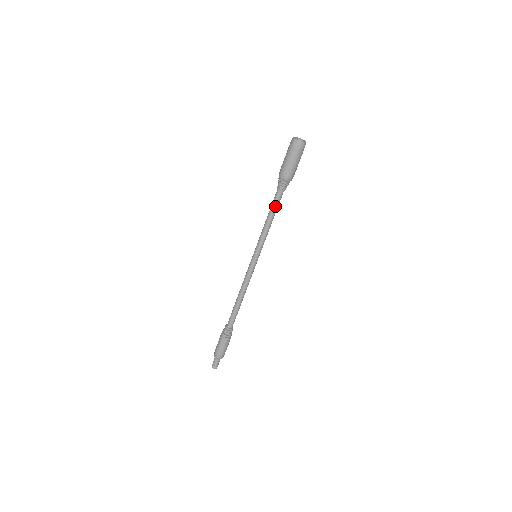
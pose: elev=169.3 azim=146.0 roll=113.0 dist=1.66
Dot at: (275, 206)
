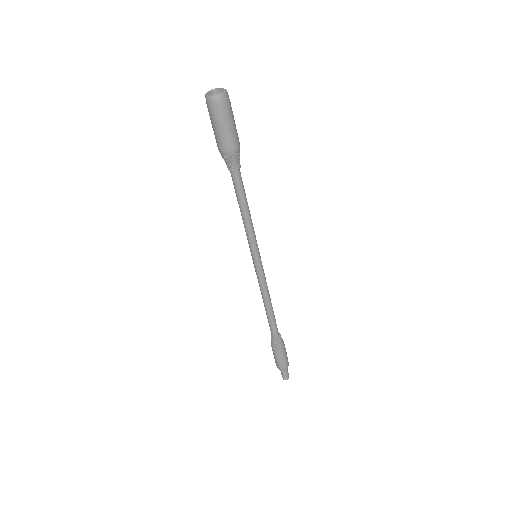
Dot at: (238, 192)
